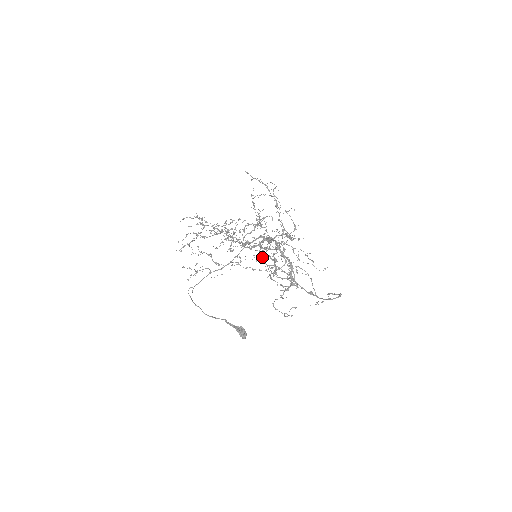
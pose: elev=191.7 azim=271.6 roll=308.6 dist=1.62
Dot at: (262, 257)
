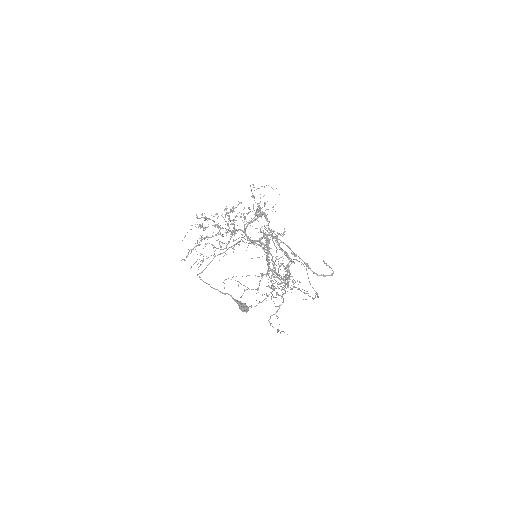
Dot at: occluded
